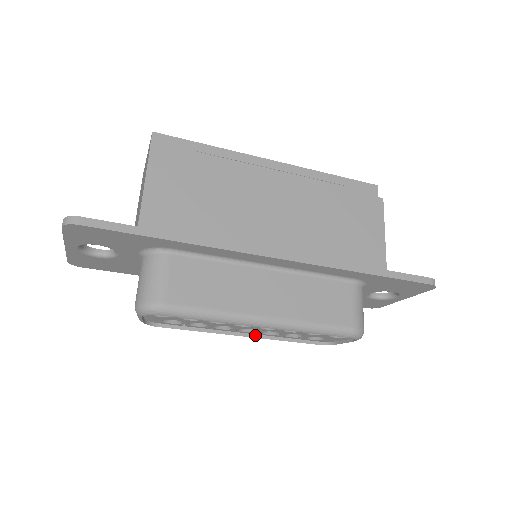
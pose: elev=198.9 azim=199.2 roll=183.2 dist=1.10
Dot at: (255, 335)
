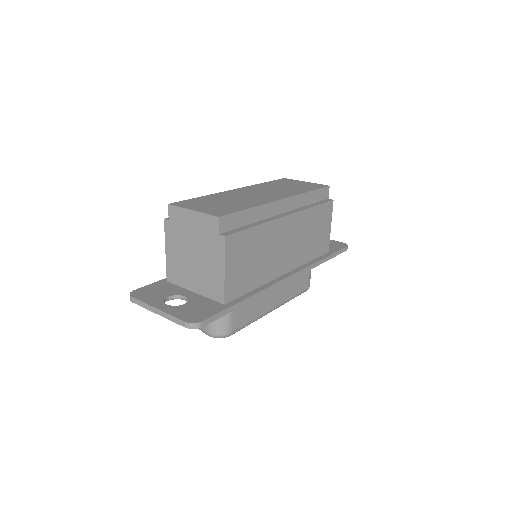
Dot at: occluded
